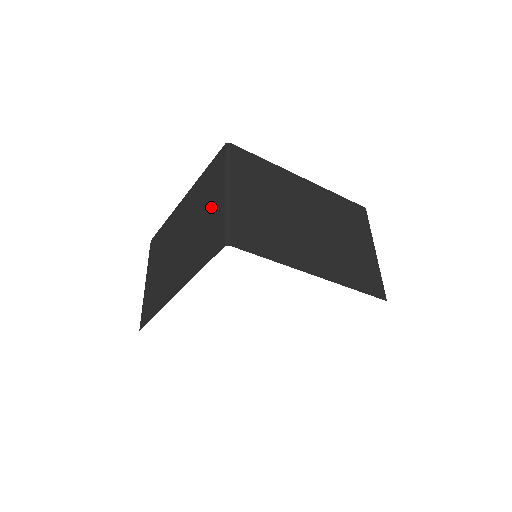
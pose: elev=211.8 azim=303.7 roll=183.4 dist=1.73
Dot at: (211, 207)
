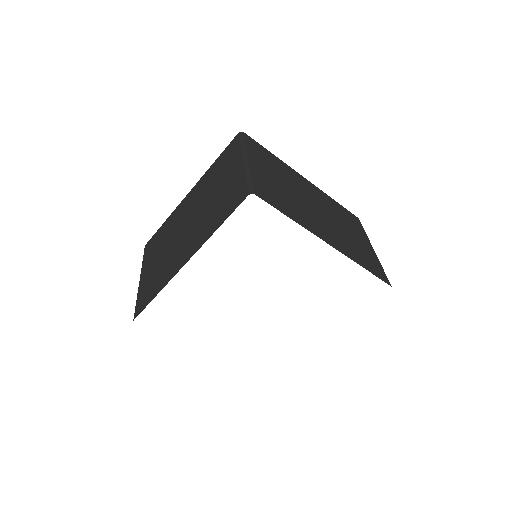
Dot at: (227, 179)
